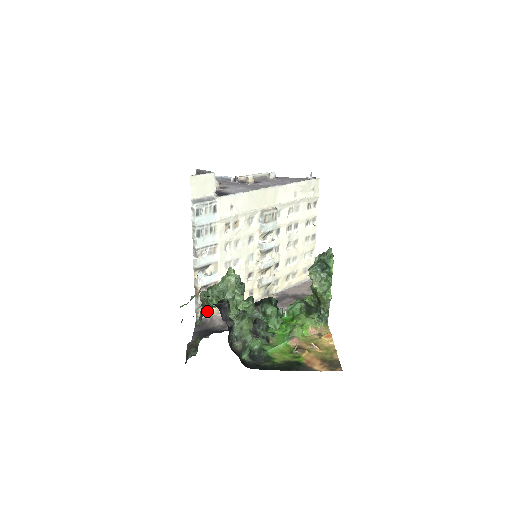
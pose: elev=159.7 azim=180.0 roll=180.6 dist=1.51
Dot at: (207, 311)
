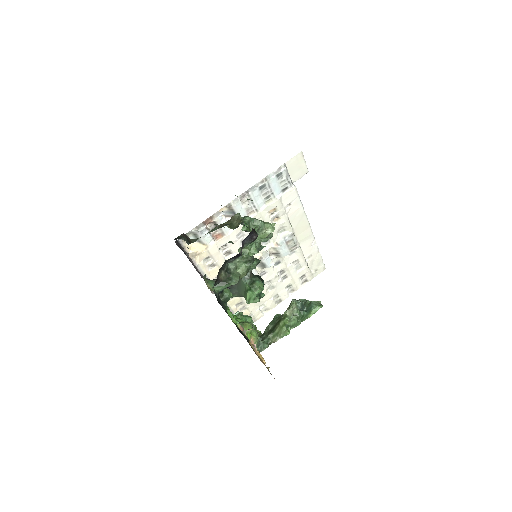
Dot at: (189, 245)
